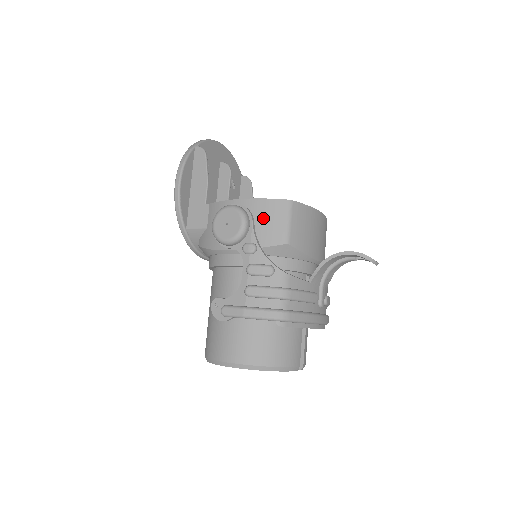
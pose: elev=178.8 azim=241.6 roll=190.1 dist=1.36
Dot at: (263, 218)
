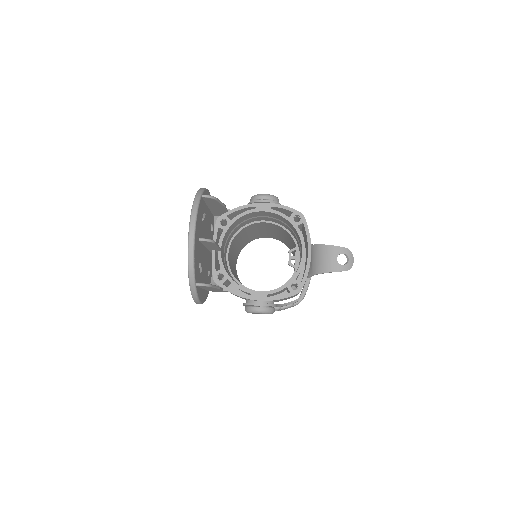
Dot at: occluded
